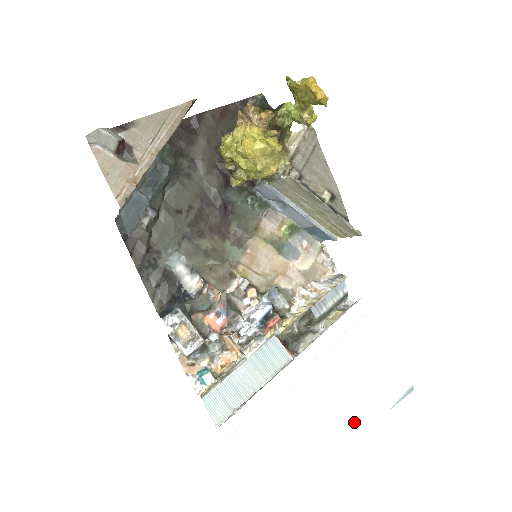
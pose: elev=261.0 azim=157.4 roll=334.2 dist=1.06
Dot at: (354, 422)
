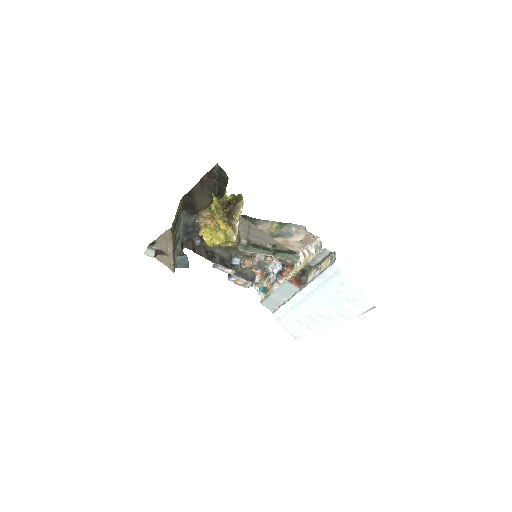
Dot at: (338, 319)
